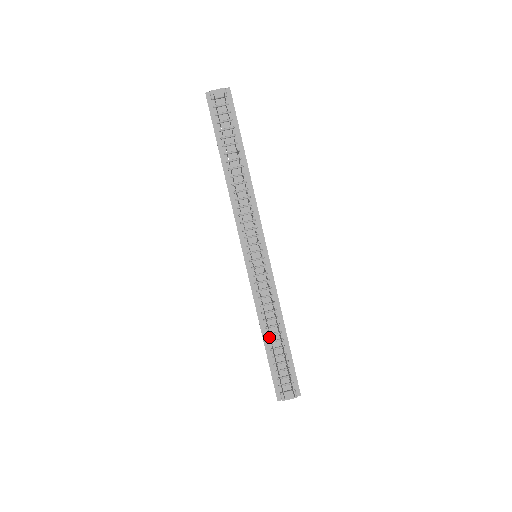
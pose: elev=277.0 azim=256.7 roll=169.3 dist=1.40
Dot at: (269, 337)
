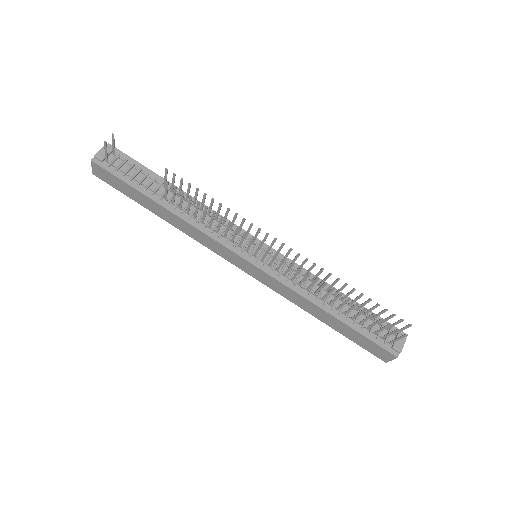
Dot at: (335, 309)
